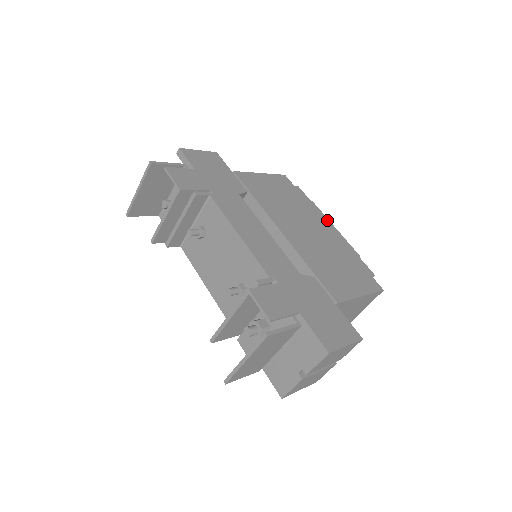
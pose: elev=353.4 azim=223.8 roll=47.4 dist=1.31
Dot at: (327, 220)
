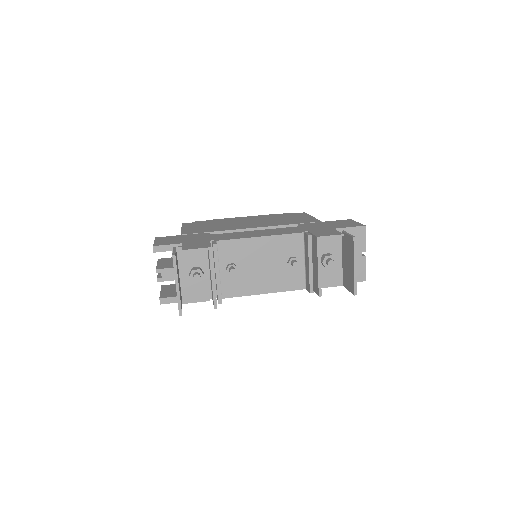
Dot at: (235, 218)
